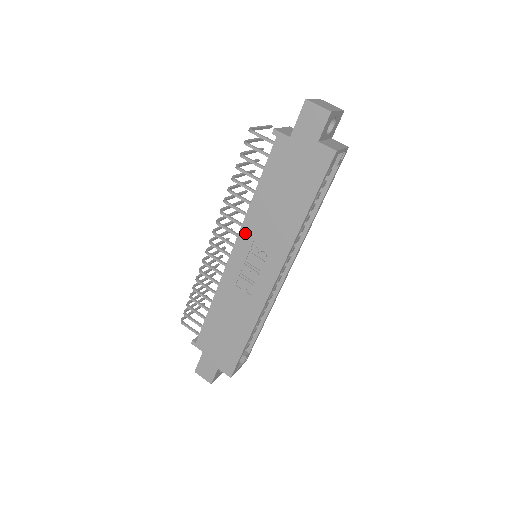
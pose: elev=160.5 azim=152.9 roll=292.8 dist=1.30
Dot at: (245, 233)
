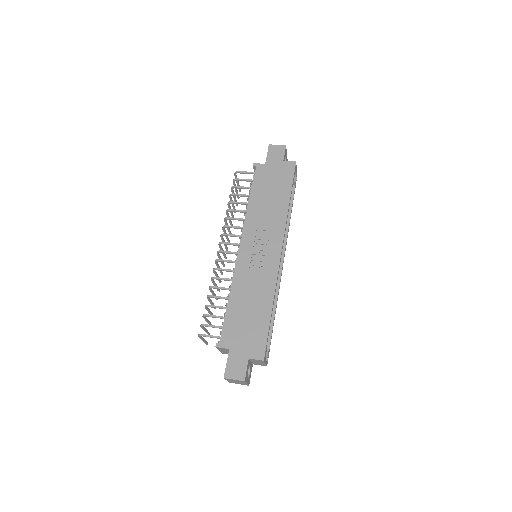
Dot at: (248, 228)
